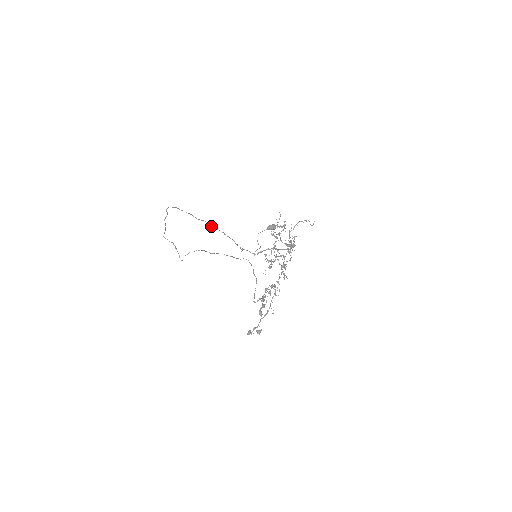
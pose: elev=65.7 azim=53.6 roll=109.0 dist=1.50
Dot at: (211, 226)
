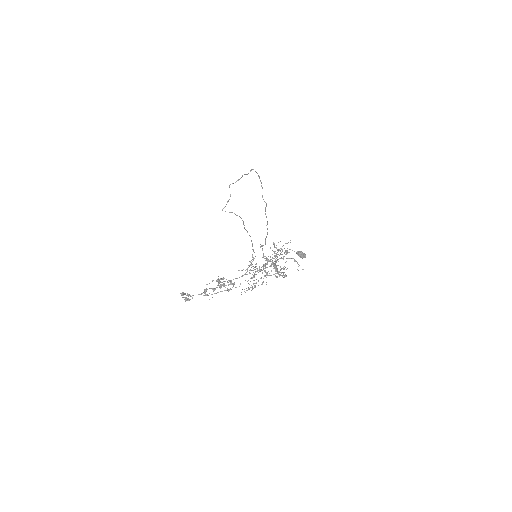
Dot at: (265, 210)
